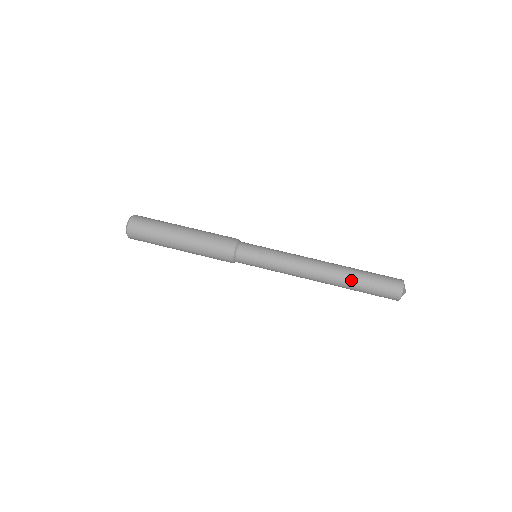
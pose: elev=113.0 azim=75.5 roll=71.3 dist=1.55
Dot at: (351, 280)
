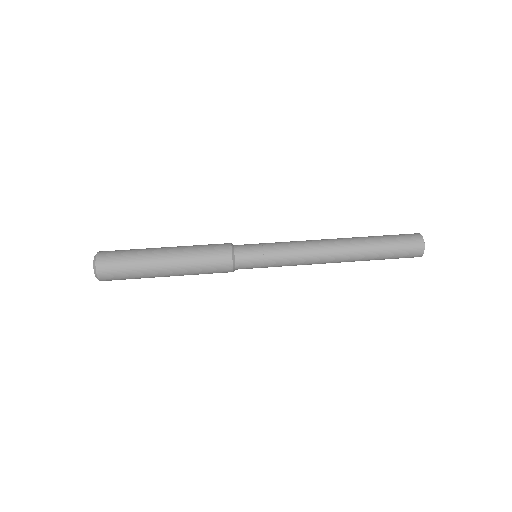
Dot at: (368, 253)
